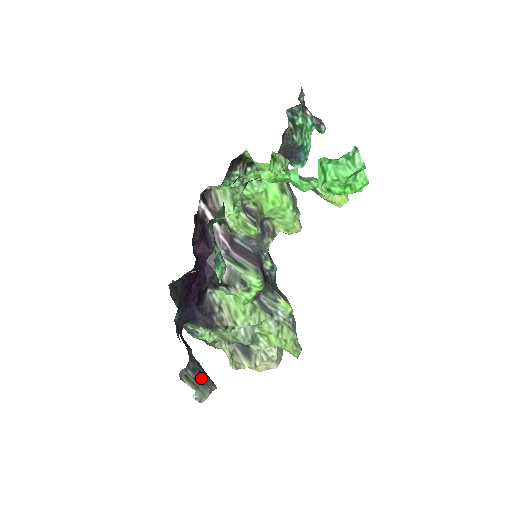
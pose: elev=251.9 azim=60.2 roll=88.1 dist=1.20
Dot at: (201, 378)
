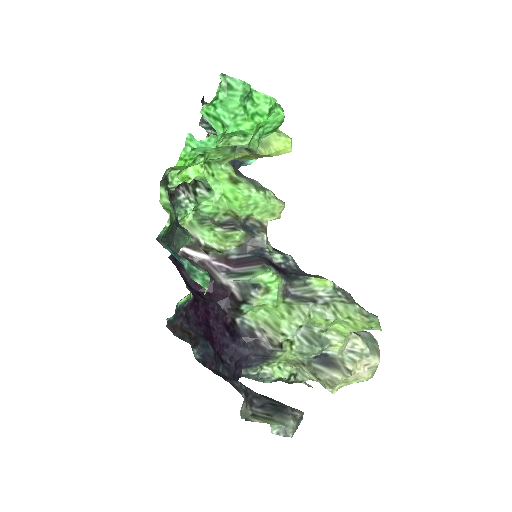
Dot at: (275, 410)
